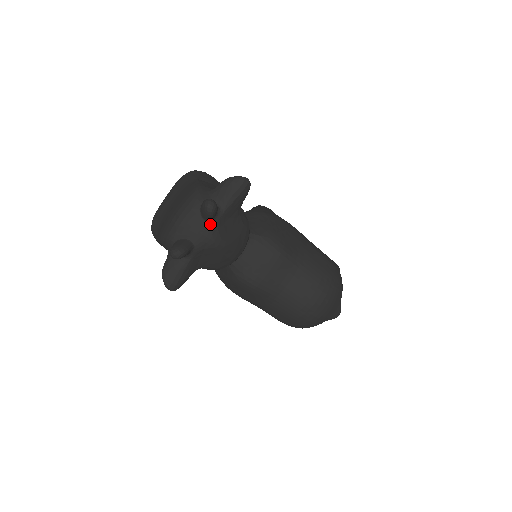
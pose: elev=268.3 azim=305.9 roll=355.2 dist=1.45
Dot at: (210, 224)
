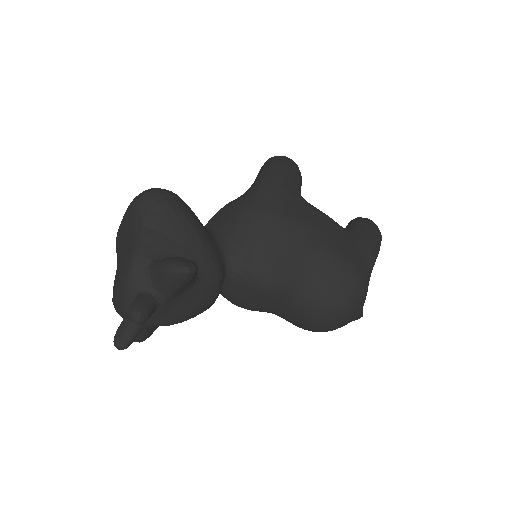
Dot at: (152, 315)
